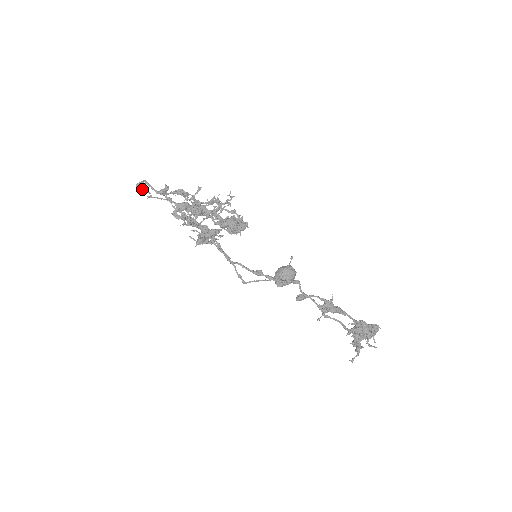
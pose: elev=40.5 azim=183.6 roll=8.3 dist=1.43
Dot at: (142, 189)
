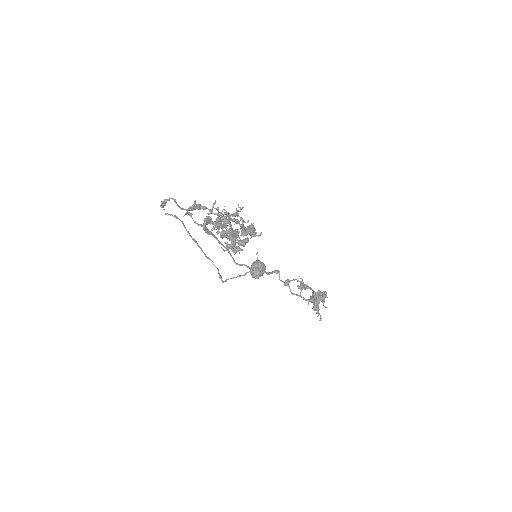
Dot at: occluded
